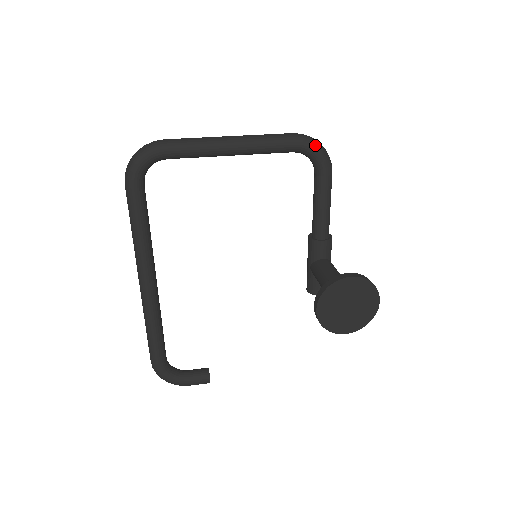
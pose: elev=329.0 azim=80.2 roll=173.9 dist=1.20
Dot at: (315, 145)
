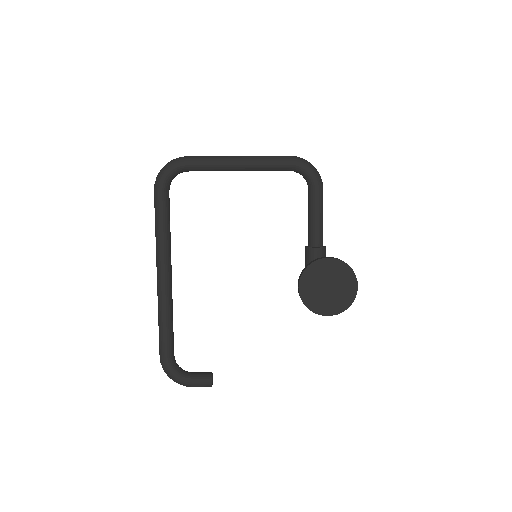
Dot at: (307, 164)
